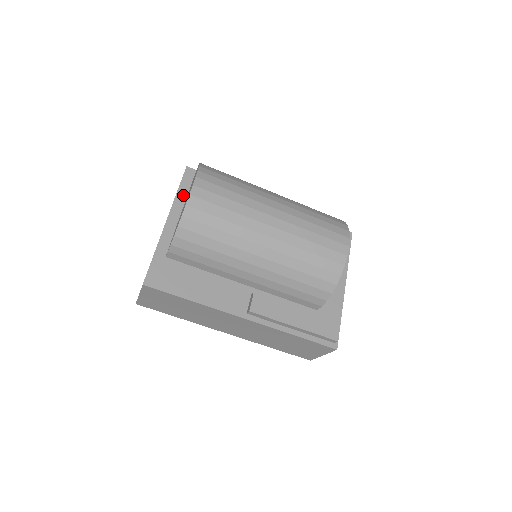
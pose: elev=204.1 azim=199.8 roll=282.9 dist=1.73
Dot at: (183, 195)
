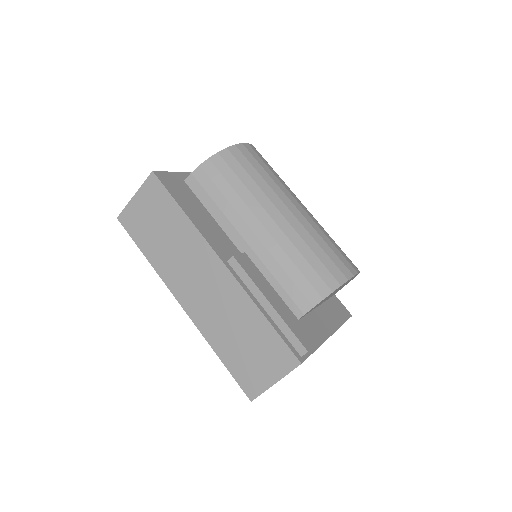
Dot at: occluded
